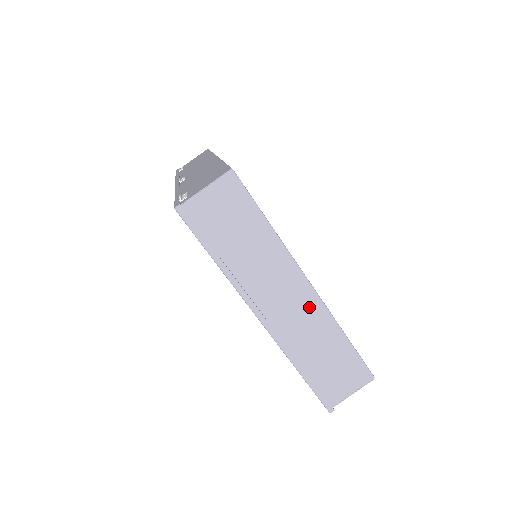
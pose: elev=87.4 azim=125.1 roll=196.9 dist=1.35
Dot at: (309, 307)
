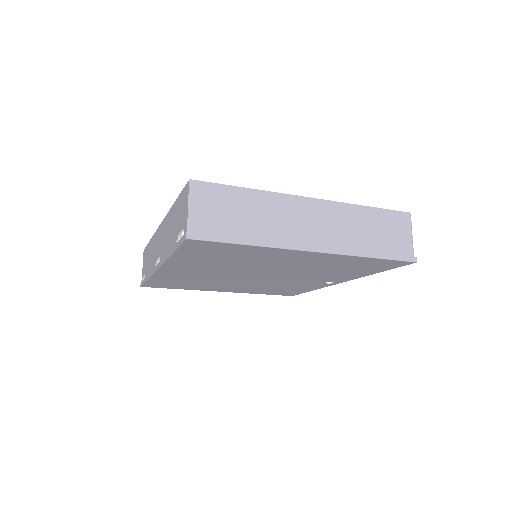
Dot at: (327, 212)
